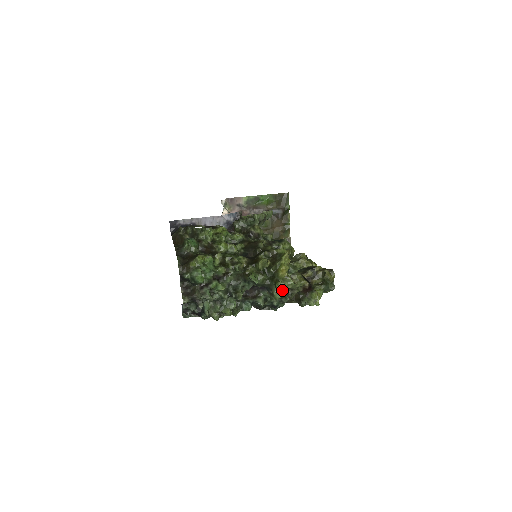
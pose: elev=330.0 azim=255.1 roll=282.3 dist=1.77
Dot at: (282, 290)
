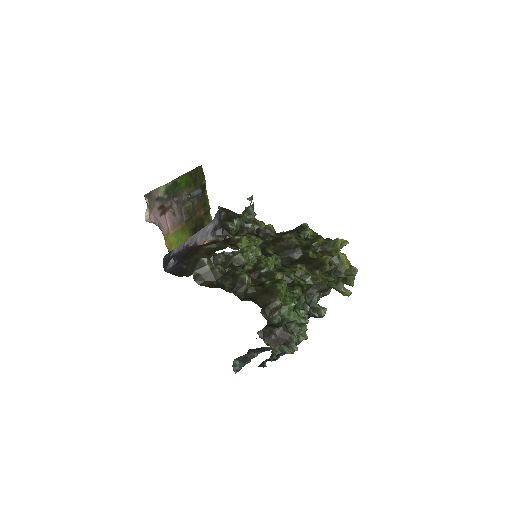
Dot at: occluded
